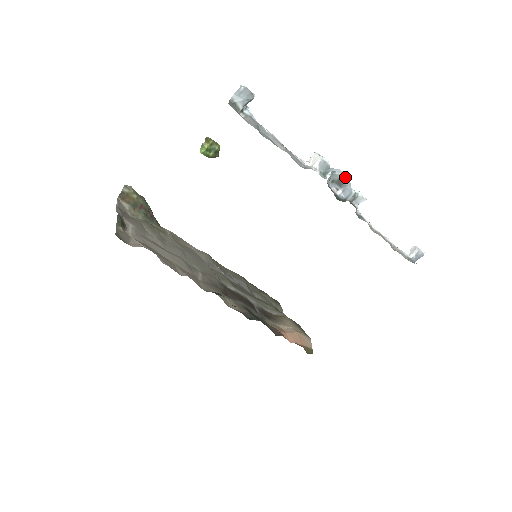
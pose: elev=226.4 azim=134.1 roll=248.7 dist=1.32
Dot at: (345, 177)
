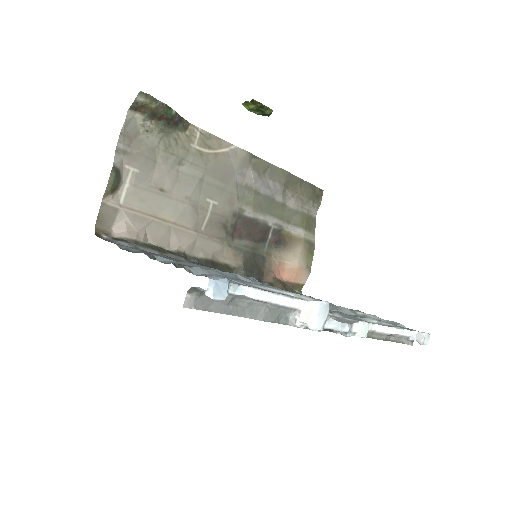
Dot at: (342, 331)
